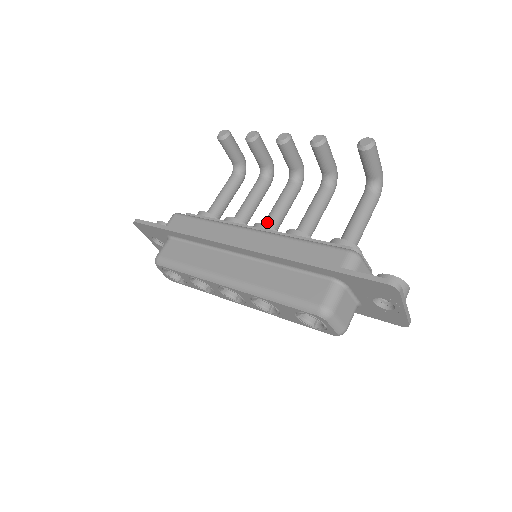
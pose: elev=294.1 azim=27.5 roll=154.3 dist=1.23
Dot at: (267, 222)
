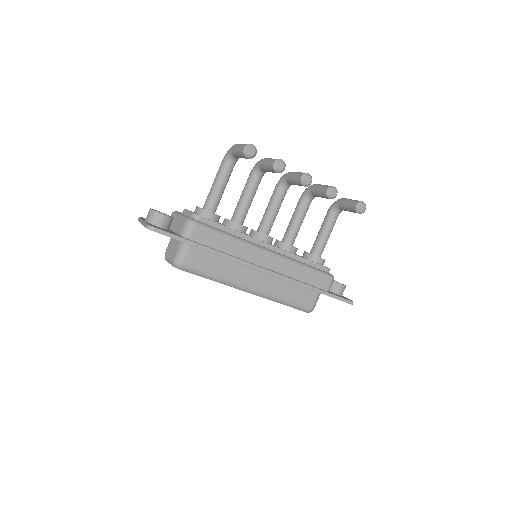
Dot at: (267, 230)
